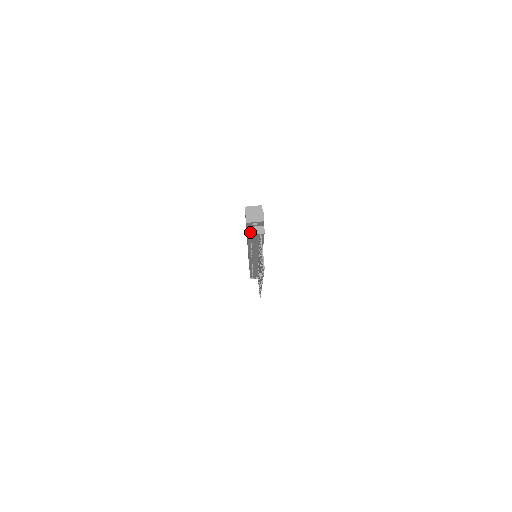
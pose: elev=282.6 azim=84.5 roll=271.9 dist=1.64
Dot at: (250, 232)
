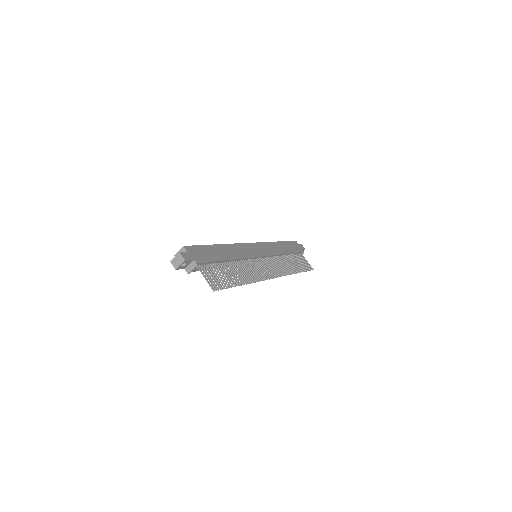
Dot at: (188, 271)
